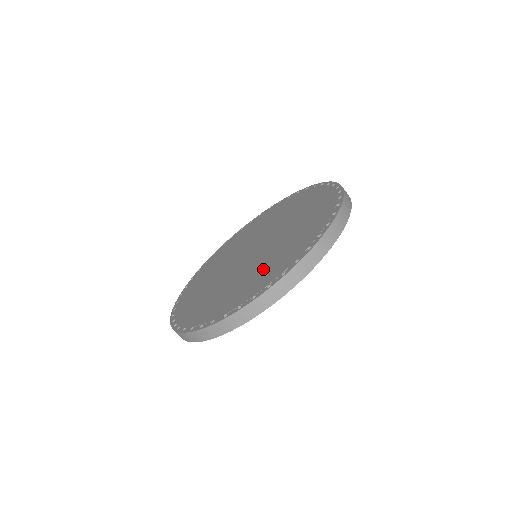
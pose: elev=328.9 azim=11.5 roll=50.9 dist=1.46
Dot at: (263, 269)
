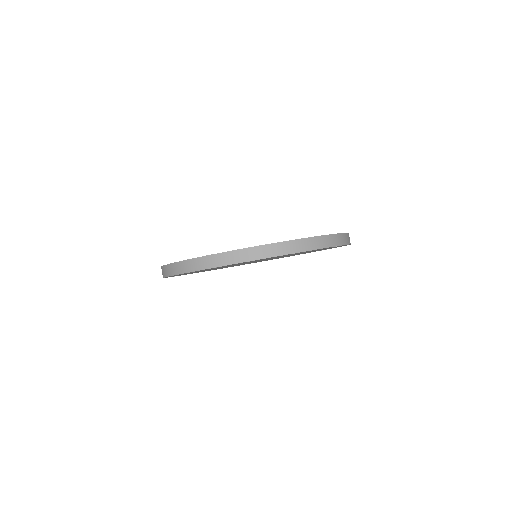
Dot at: occluded
